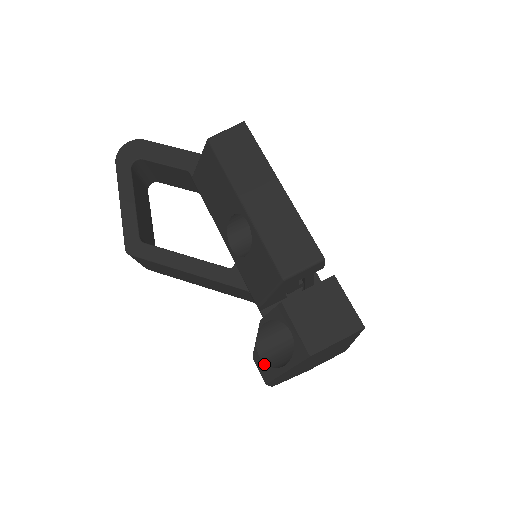
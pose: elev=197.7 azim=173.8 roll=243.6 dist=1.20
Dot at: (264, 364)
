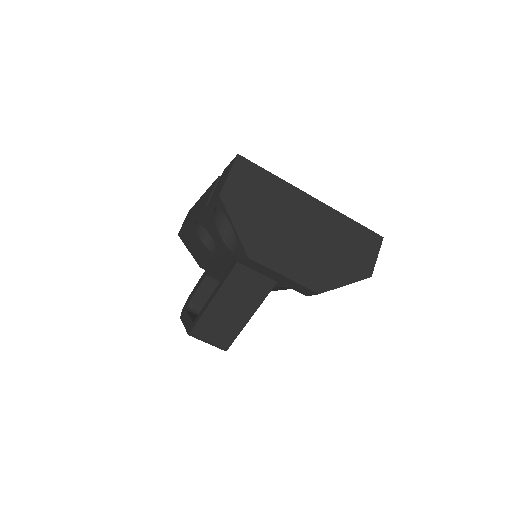
Dot at: (238, 251)
